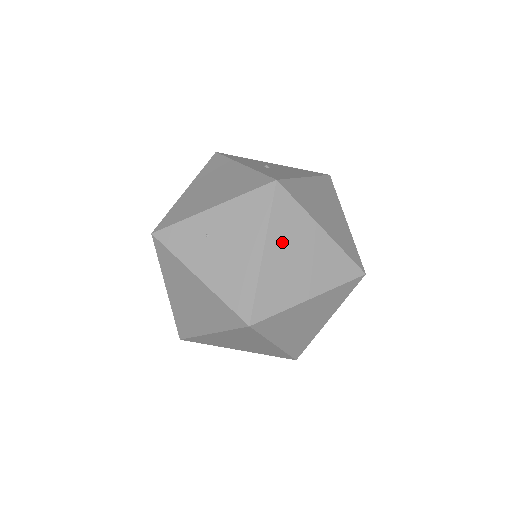
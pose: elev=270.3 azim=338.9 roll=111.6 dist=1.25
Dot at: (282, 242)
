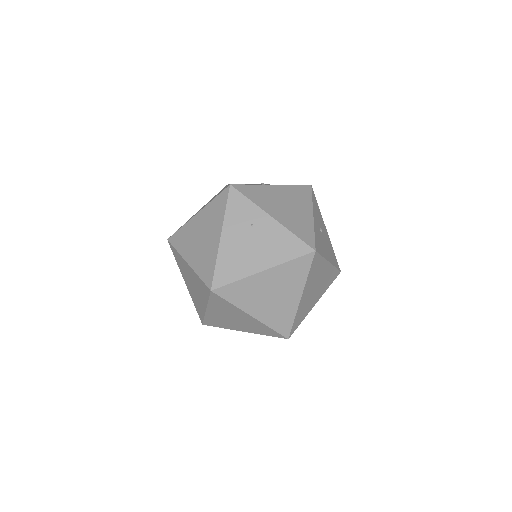
Dot at: (277, 278)
